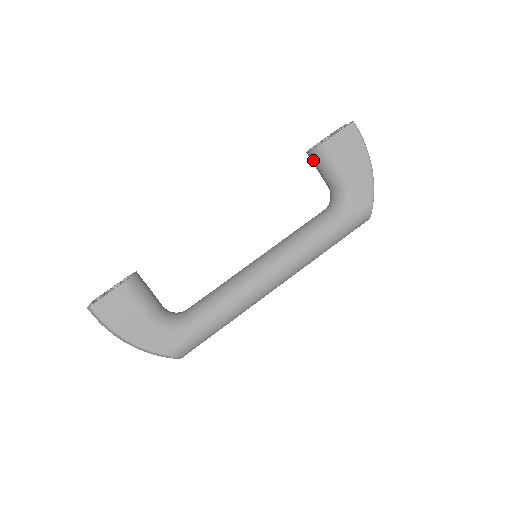
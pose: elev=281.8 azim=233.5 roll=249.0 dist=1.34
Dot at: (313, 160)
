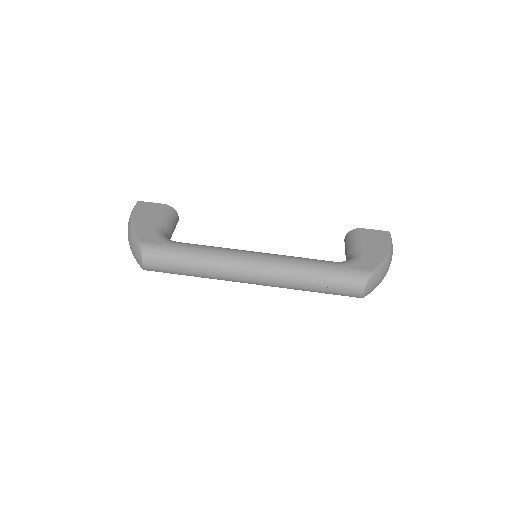
Dot at: (345, 242)
